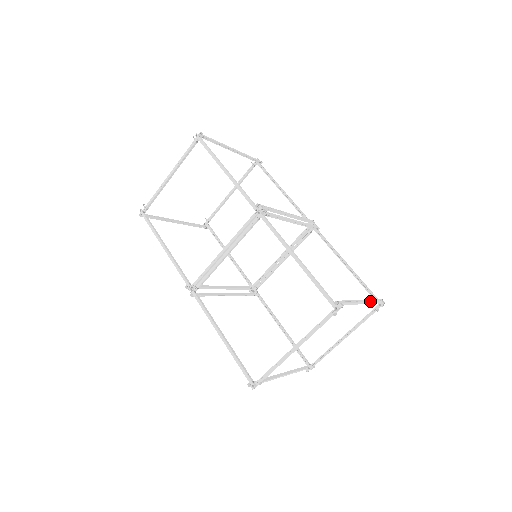
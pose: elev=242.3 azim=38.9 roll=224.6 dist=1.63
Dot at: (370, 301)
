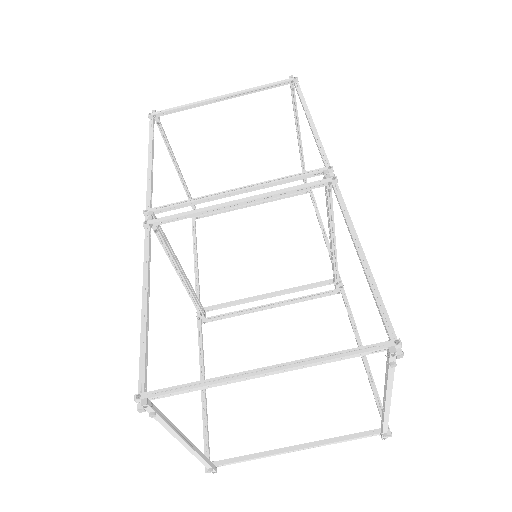
Dot at: (307, 362)
